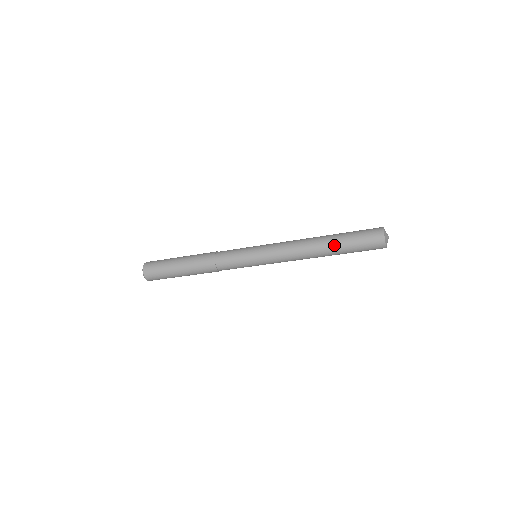
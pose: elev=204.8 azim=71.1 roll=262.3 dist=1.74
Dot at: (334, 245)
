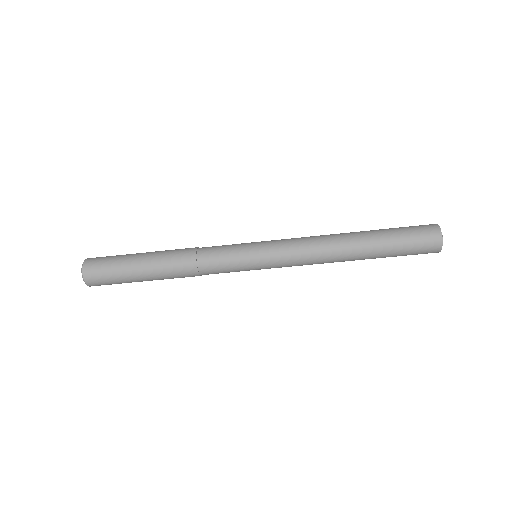
Dot at: (369, 231)
